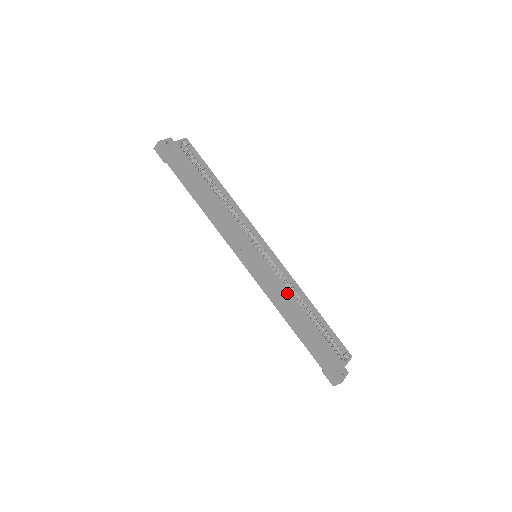
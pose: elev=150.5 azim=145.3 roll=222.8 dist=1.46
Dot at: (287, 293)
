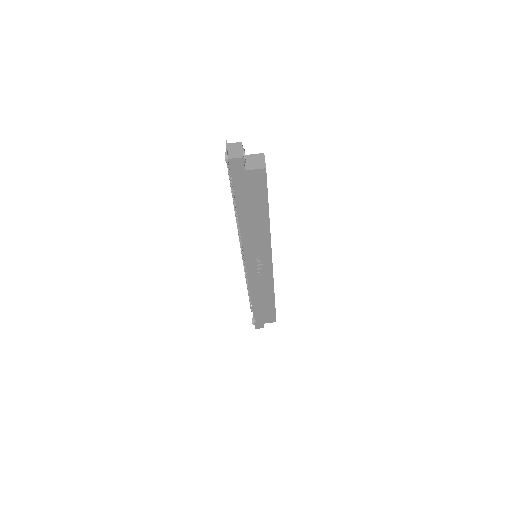
Dot at: (273, 287)
